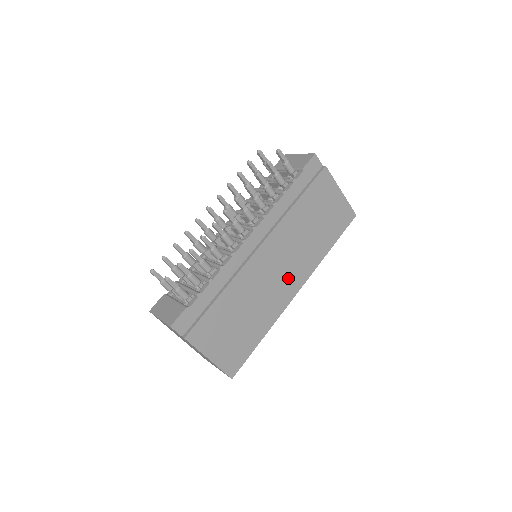
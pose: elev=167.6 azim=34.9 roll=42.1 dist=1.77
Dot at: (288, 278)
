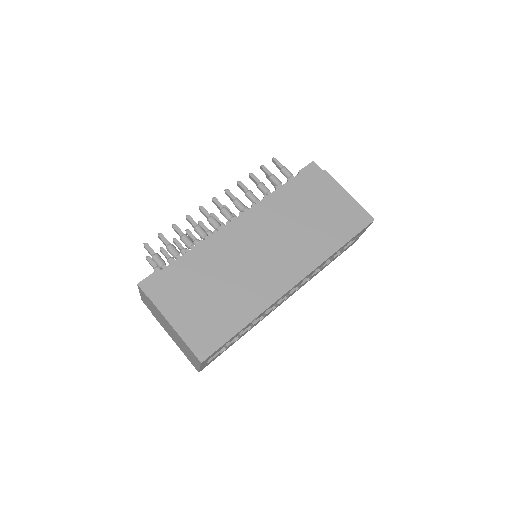
Dot at: (282, 266)
